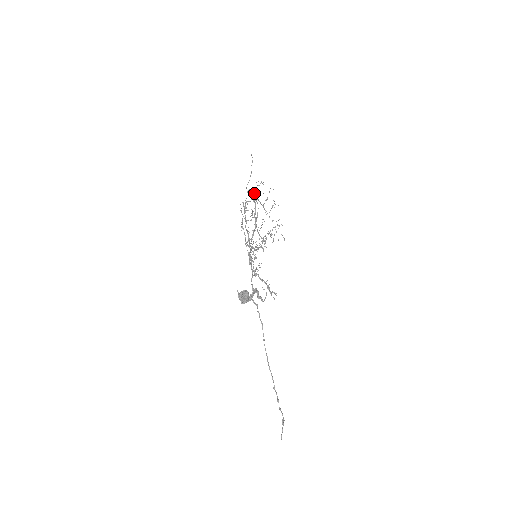
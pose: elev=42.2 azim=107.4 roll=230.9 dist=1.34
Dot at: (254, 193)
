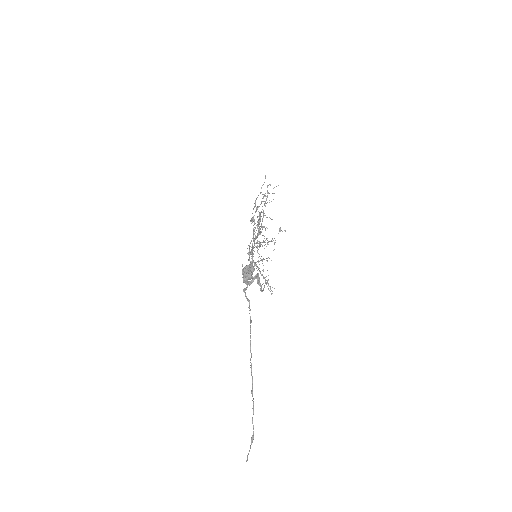
Dot at: occluded
